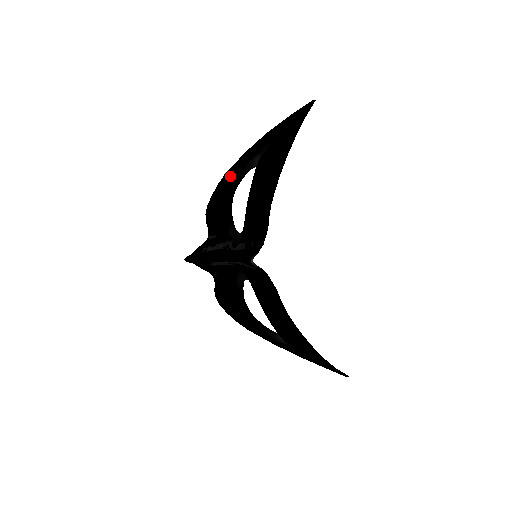
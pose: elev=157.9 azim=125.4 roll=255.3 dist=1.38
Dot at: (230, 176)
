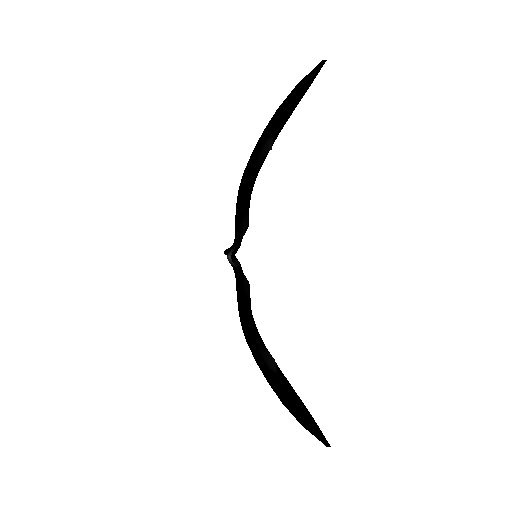
Dot at: occluded
